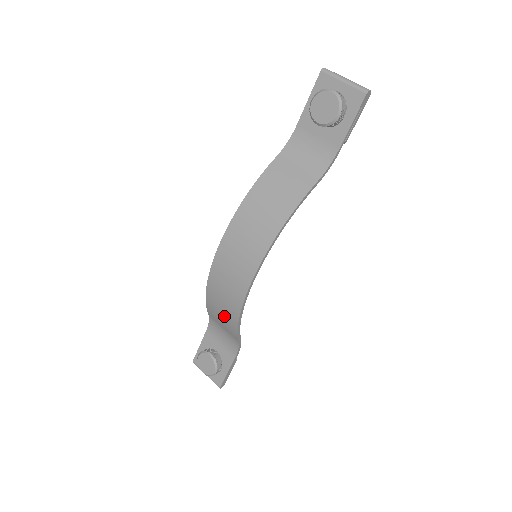
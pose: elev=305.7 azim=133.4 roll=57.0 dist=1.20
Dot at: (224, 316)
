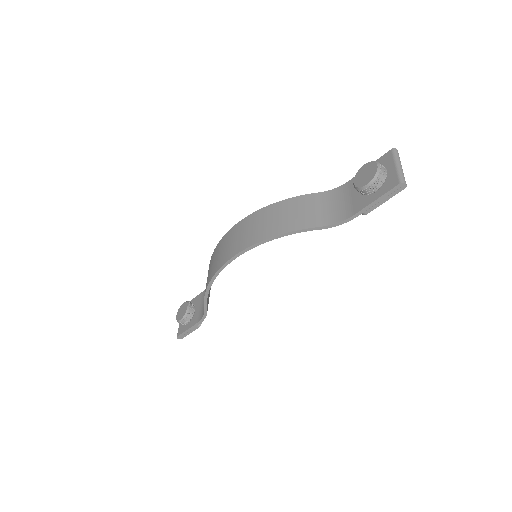
Dot at: occluded
